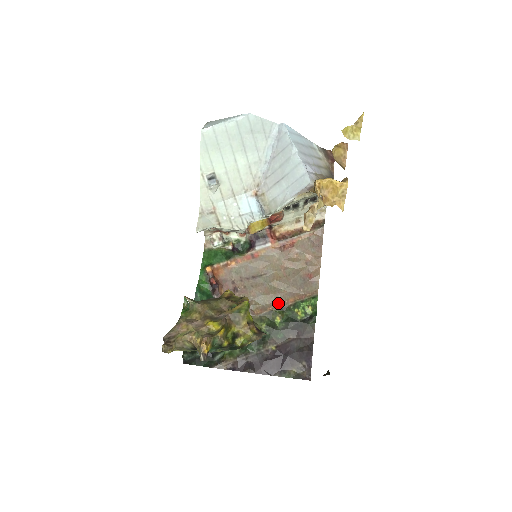
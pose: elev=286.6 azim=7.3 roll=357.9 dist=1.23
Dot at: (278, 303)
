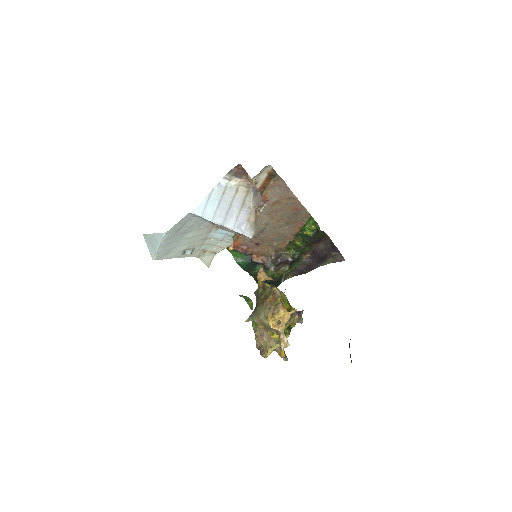
Dot at: (290, 235)
